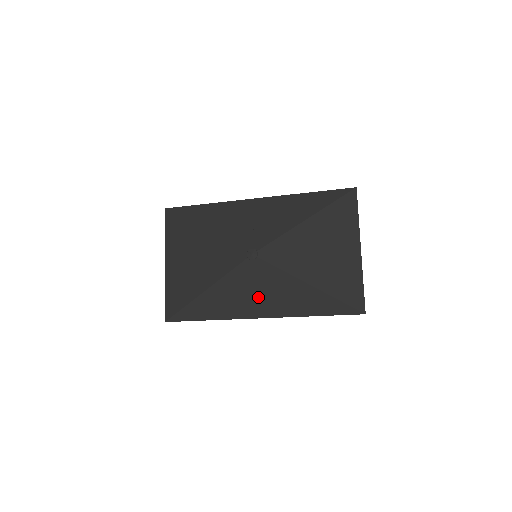
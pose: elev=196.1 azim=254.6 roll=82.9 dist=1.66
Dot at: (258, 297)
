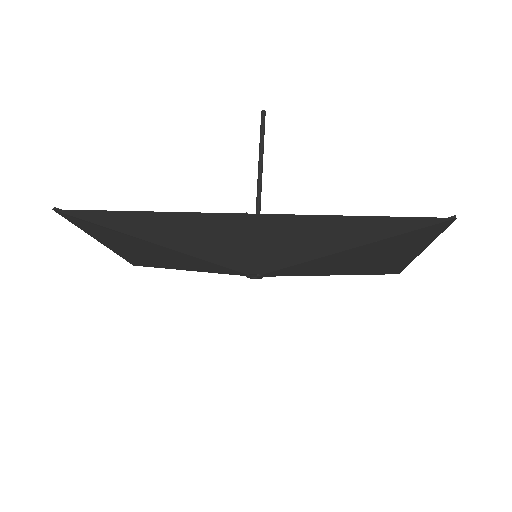
Dot at: occluded
